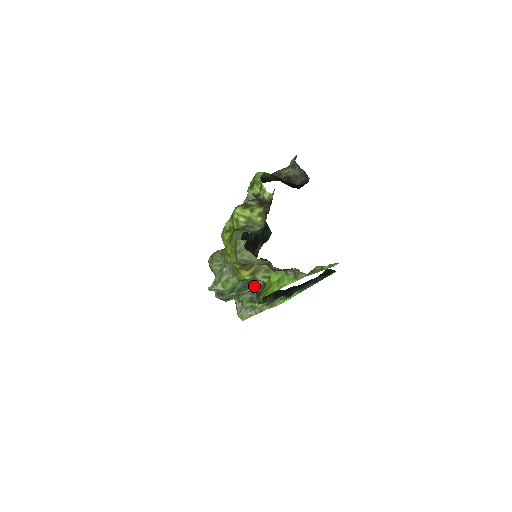
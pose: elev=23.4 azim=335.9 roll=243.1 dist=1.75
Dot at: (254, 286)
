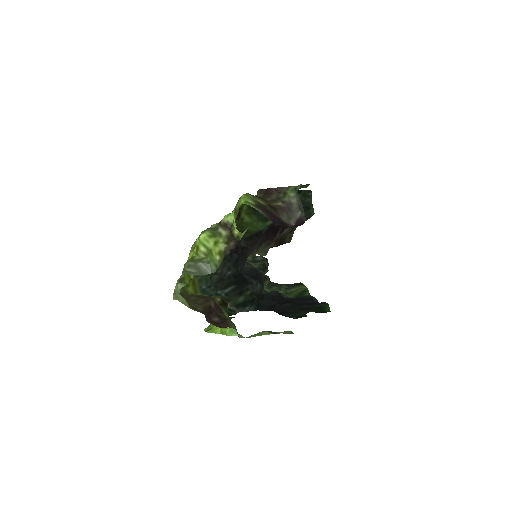
Dot at: occluded
